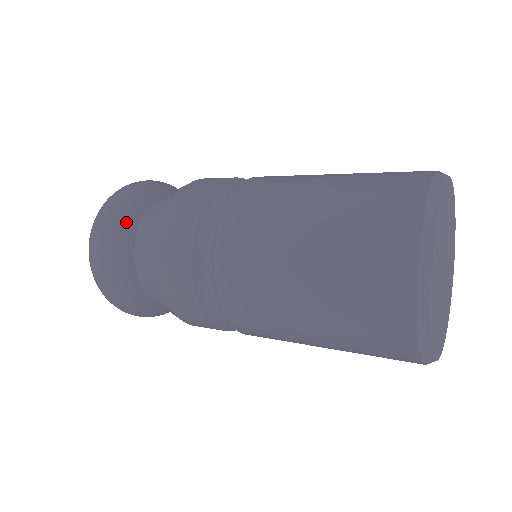
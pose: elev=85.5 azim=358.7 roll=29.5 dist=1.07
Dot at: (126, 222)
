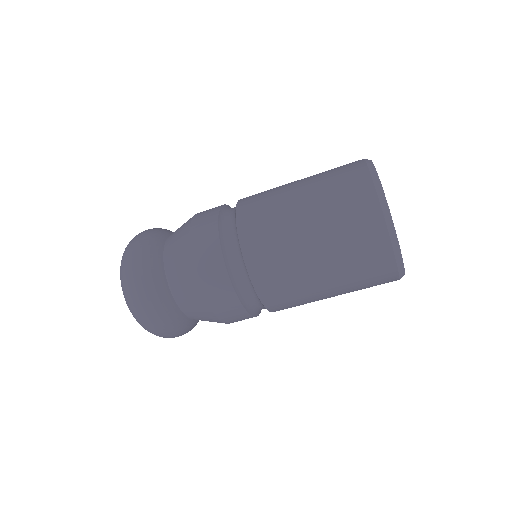
Dot at: (167, 308)
